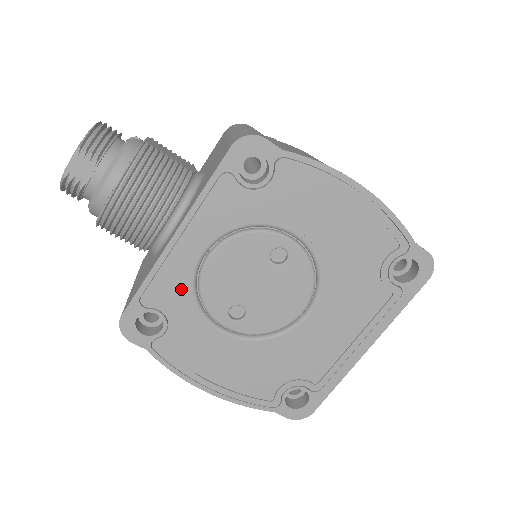
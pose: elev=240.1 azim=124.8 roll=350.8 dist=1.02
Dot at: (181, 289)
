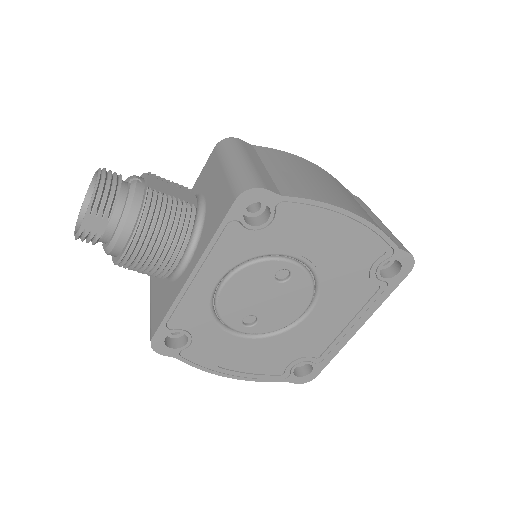
Dot at: (201, 312)
